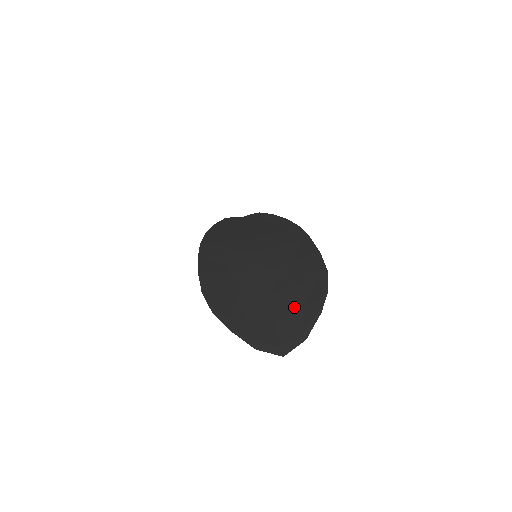
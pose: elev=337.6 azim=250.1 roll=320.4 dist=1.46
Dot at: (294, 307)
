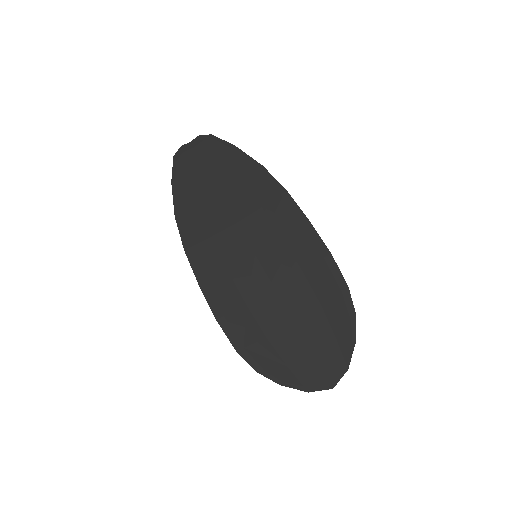
Dot at: (327, 336)
